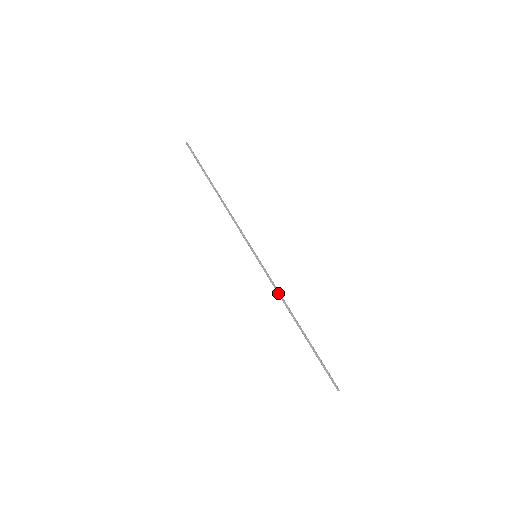
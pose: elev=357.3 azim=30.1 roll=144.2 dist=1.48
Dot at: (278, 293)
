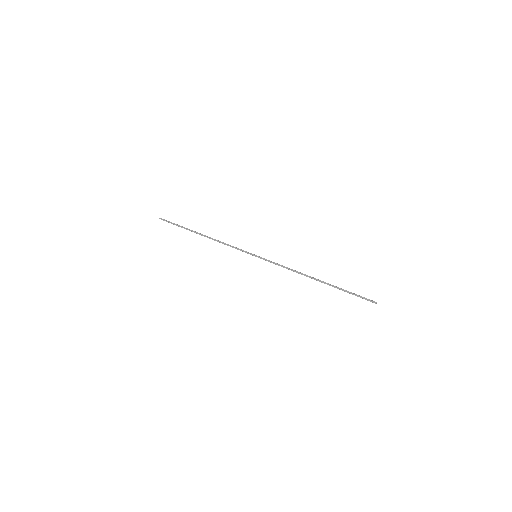
Dot at: (288, 269)
